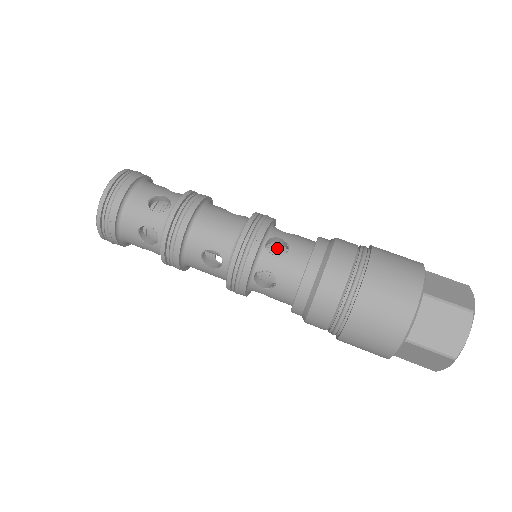
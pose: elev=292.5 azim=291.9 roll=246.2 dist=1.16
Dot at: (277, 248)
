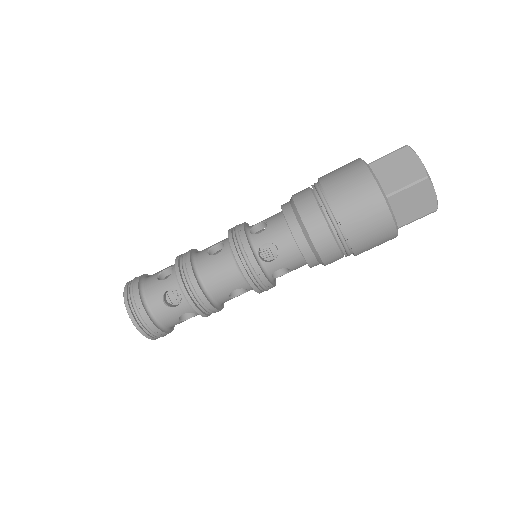
Dot at: (267, 249)
